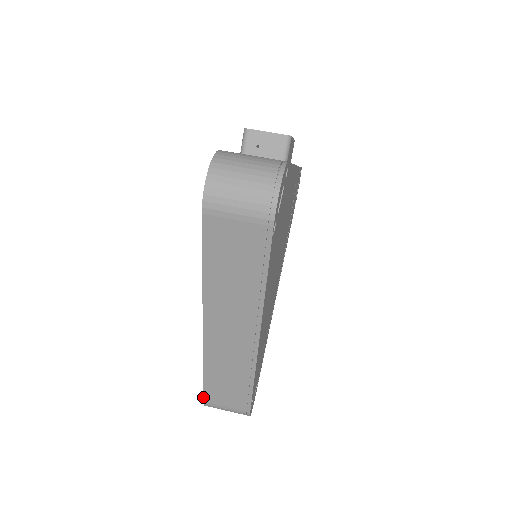
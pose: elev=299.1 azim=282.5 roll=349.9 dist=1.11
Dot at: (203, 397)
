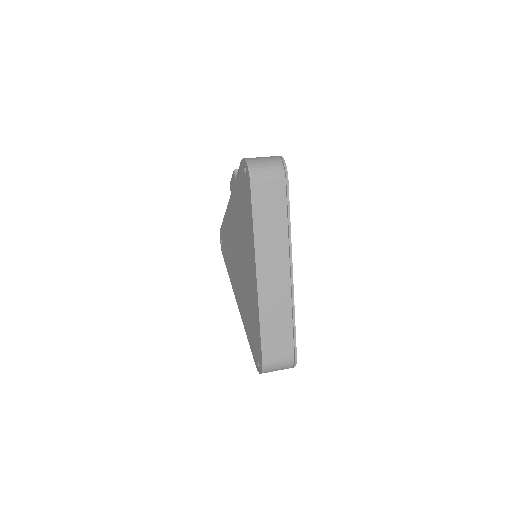
Dot at: (261, 356)
